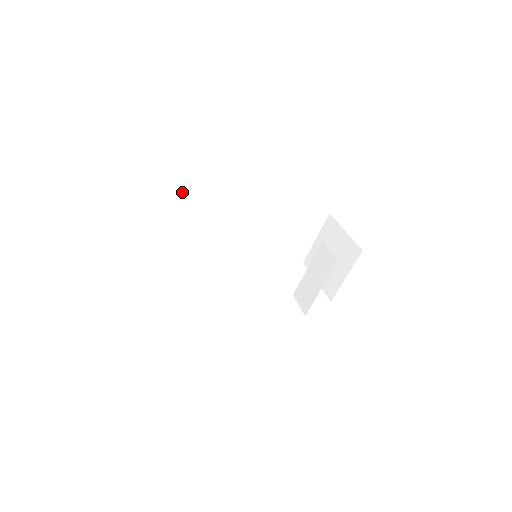
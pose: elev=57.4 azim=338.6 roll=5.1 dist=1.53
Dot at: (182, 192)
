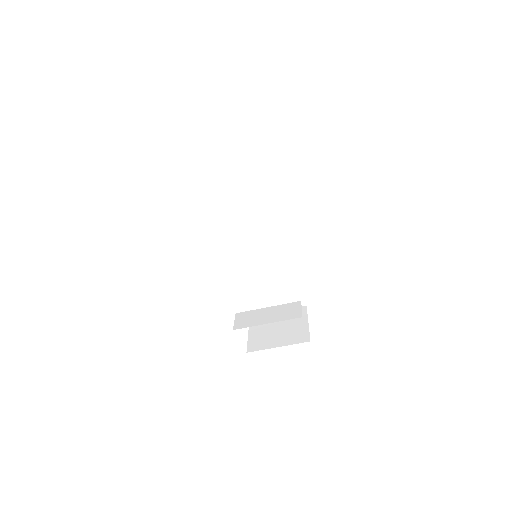
Dot at: (266, 171)
